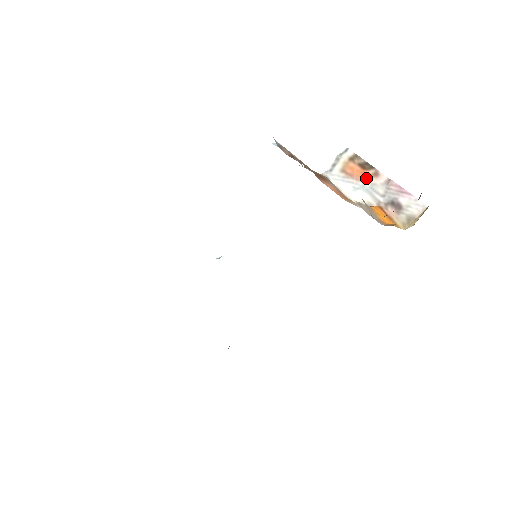
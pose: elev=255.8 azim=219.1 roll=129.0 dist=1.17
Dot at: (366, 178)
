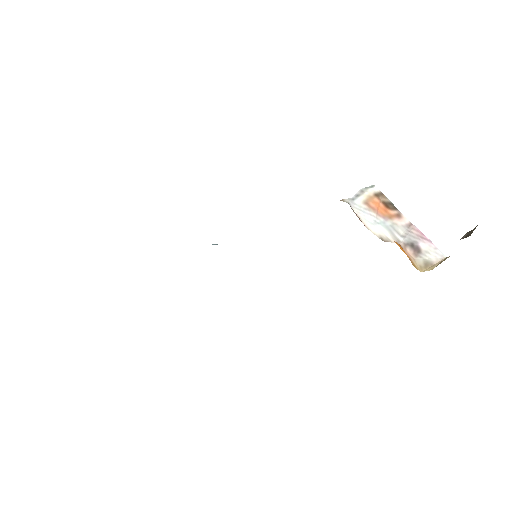
Dot at: (388, 216)
